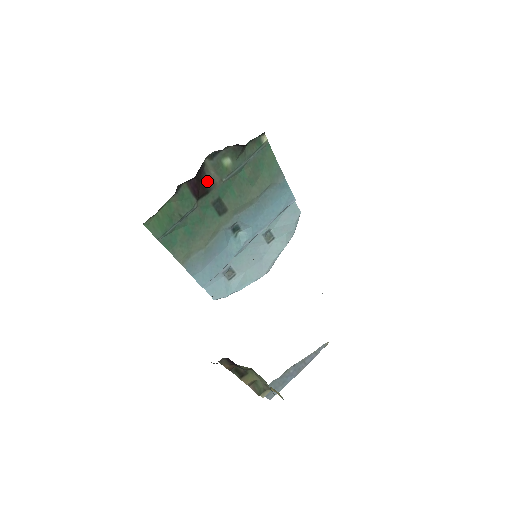
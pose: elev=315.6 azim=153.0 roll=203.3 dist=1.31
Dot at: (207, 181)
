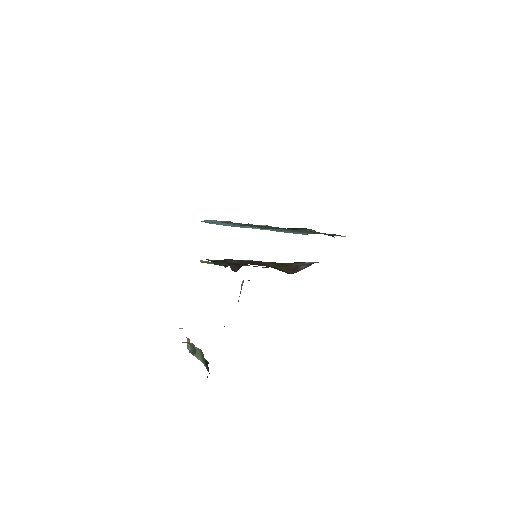
Dot at: (299, 229)
